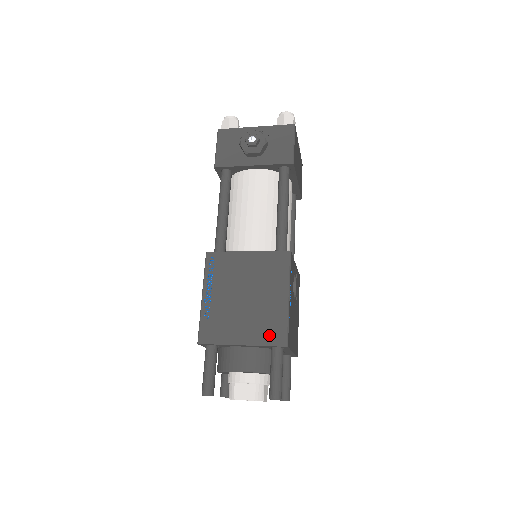
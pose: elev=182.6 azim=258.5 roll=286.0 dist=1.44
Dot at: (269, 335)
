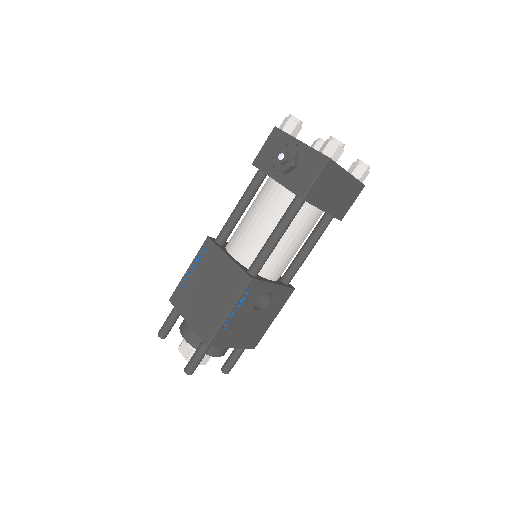
Dot at: (203, 329)
